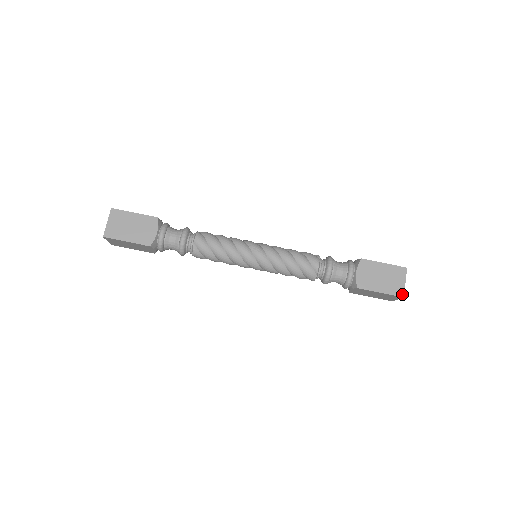
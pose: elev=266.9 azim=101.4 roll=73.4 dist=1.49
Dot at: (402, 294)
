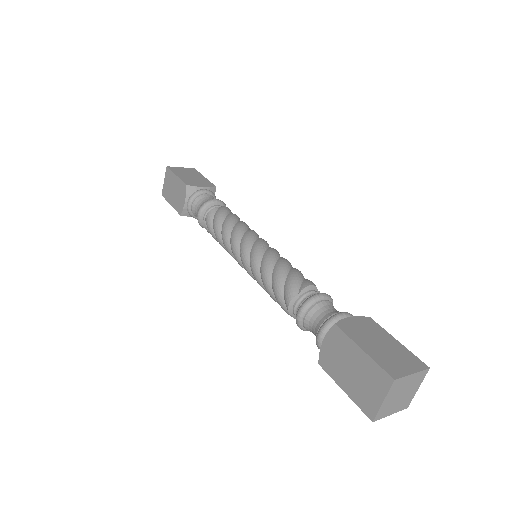
Dot at: (395, 375)
